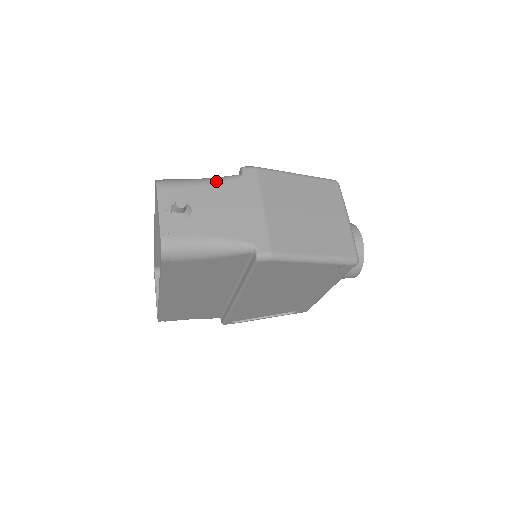
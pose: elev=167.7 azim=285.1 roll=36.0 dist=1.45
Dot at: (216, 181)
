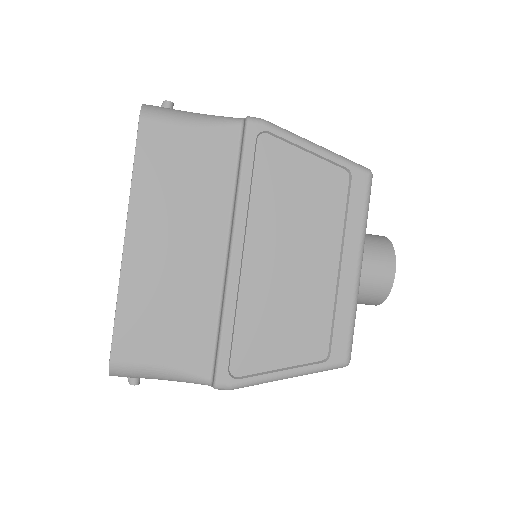
Dot at: occluded
